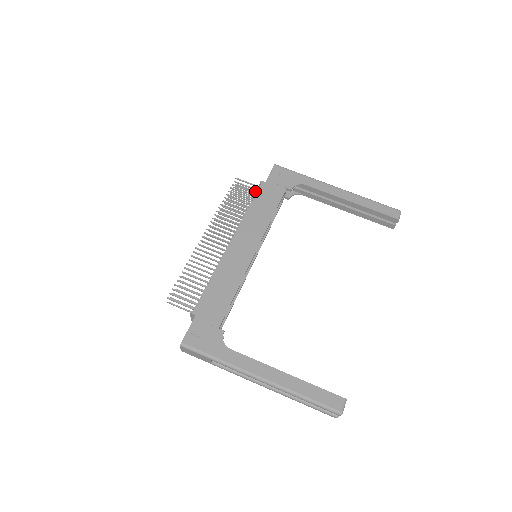
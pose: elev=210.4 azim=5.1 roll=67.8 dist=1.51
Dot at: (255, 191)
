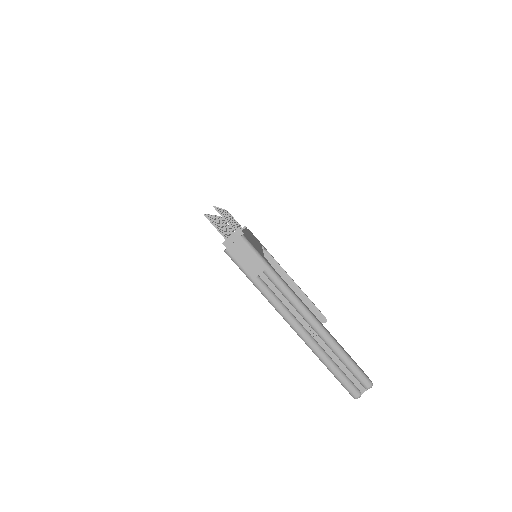
Dot at: occluded
